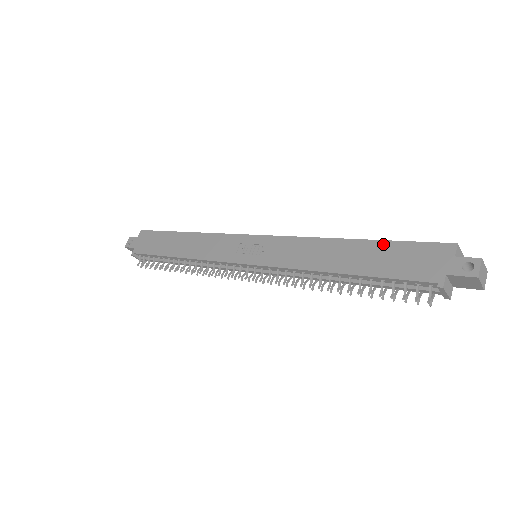
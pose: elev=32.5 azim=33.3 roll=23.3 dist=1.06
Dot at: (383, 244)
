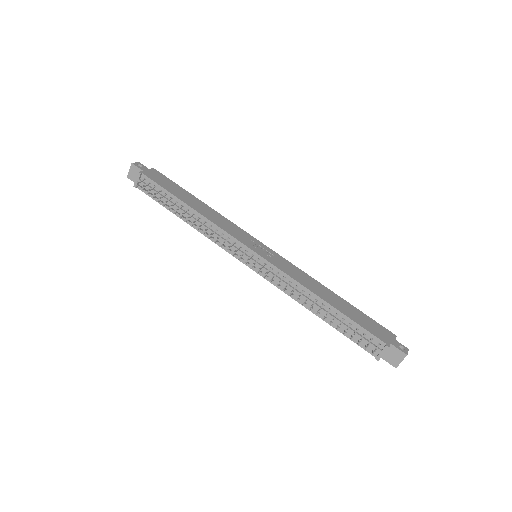
Dot at: (356, 309)
